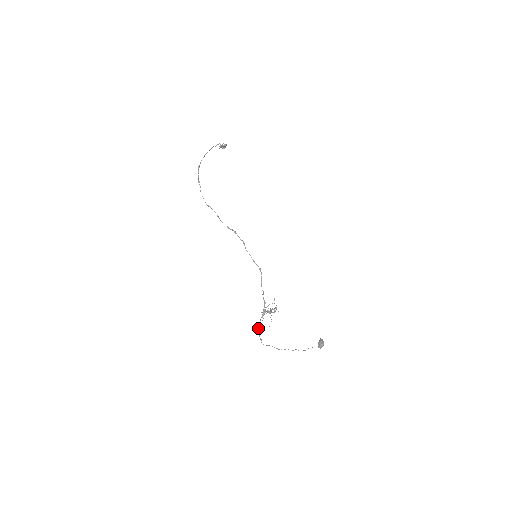
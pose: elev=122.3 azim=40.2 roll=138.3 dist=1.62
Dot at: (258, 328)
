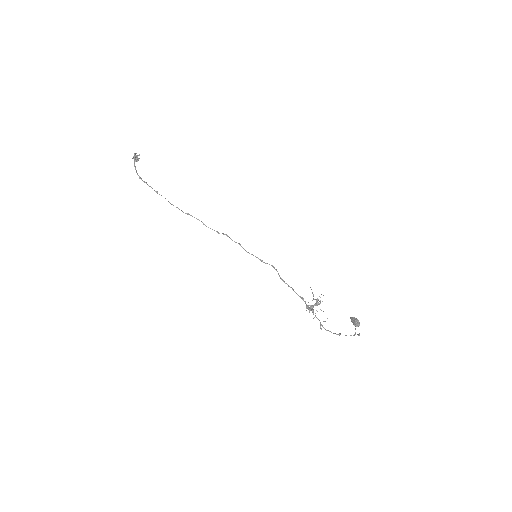
Dot at: (320, 327)
